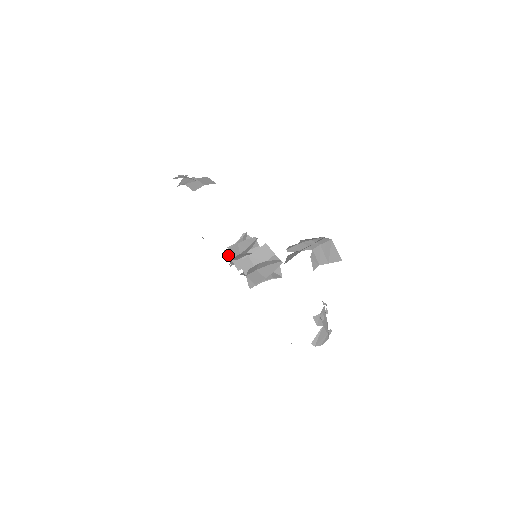
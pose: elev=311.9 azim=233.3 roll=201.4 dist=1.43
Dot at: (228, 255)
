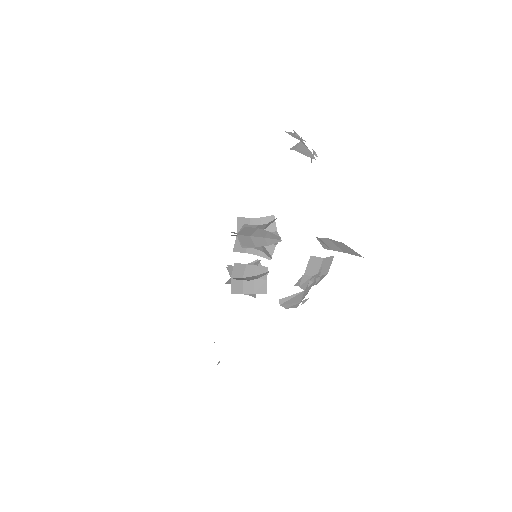
Dot at: (228, 280)
